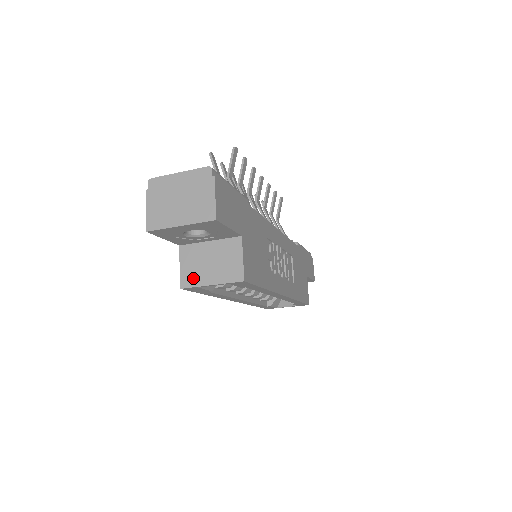
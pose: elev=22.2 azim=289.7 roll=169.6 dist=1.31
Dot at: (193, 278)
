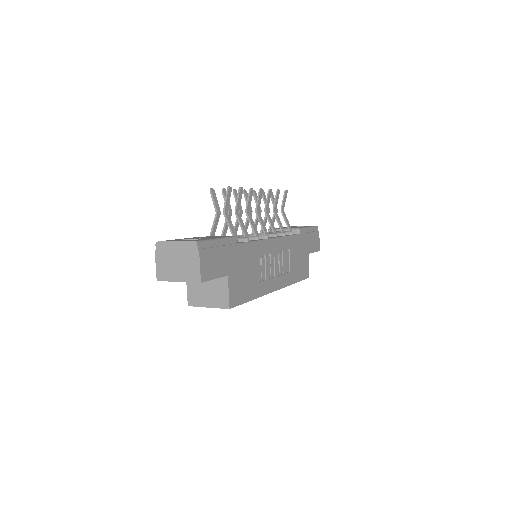
Dot at: (196, 300)
